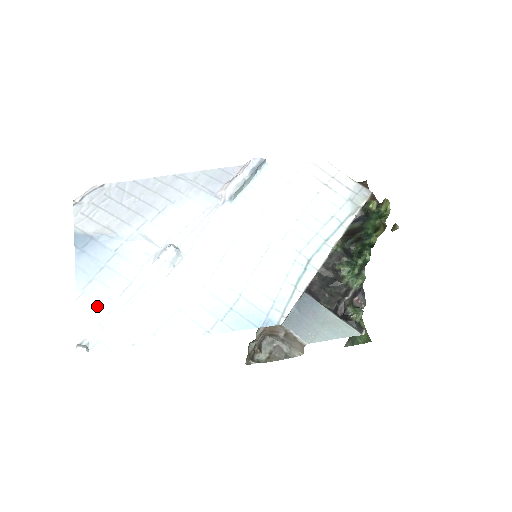
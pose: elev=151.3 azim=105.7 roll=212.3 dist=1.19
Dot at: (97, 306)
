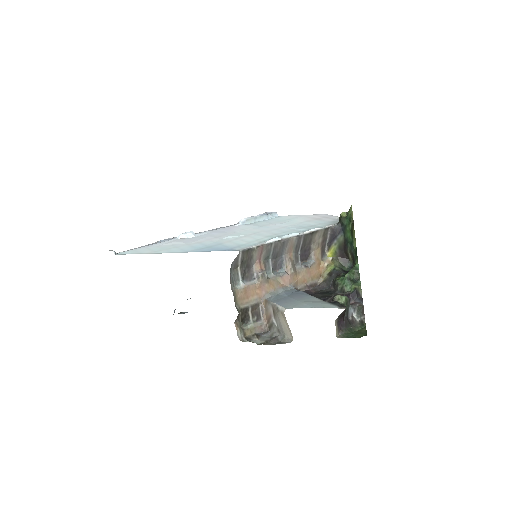
Dot at: occluded
